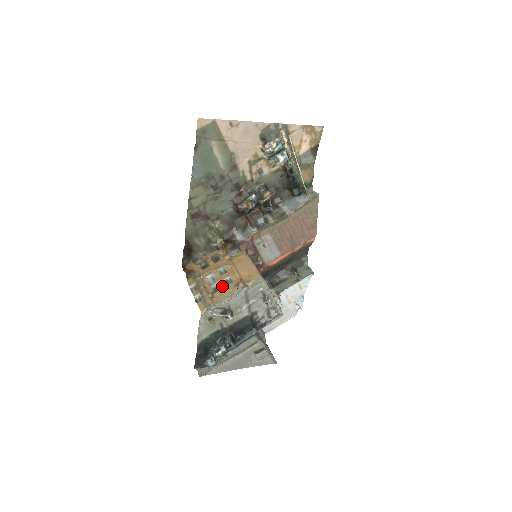
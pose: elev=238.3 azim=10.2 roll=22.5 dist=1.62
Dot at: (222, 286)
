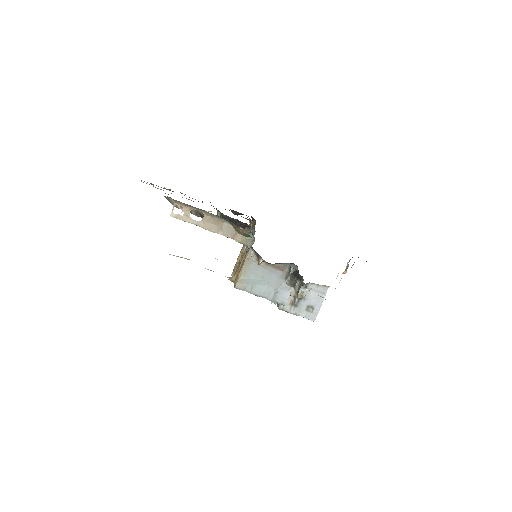
Dot at: occluded
